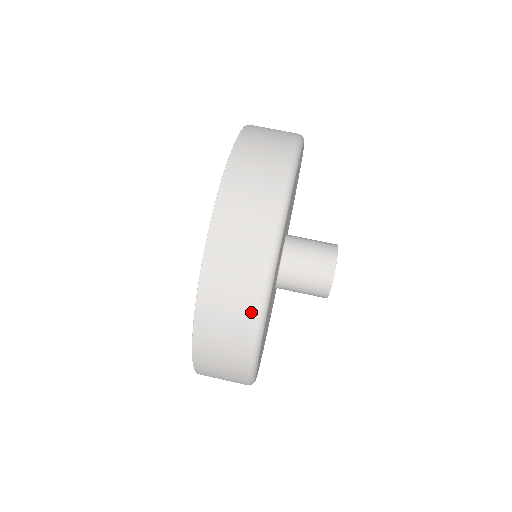
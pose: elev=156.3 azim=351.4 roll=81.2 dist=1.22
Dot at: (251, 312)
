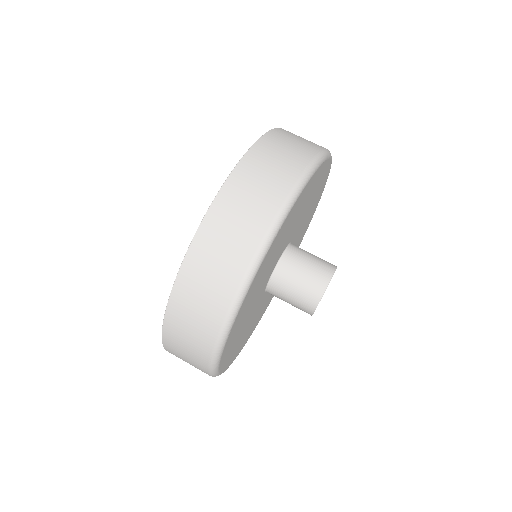
Dot at: (259, 231)
